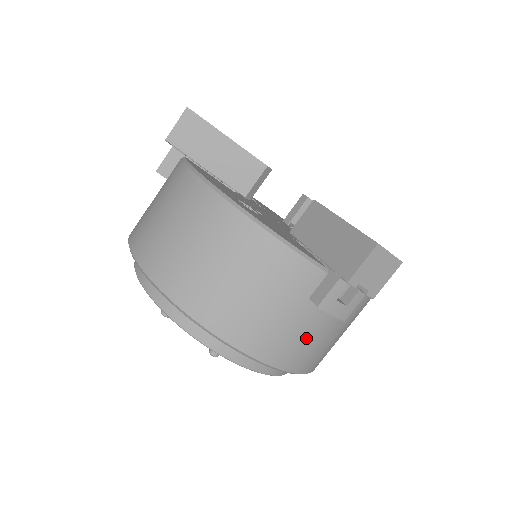
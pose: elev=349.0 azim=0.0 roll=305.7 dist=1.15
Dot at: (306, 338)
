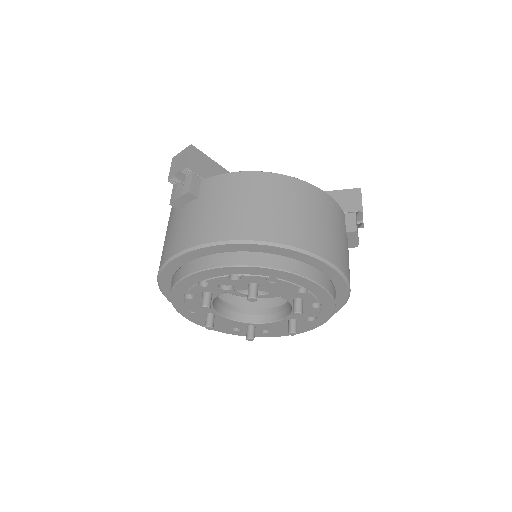
Dot at: occluded
